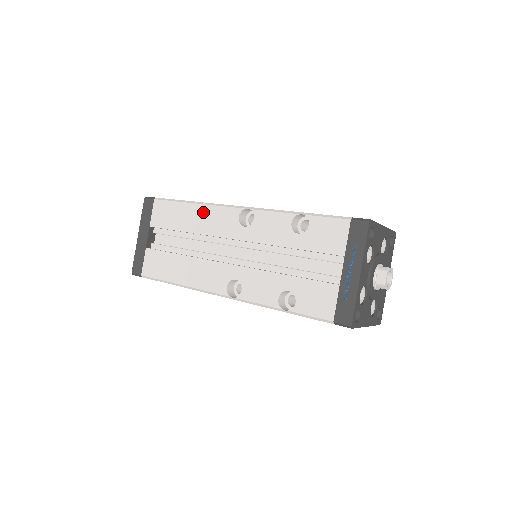
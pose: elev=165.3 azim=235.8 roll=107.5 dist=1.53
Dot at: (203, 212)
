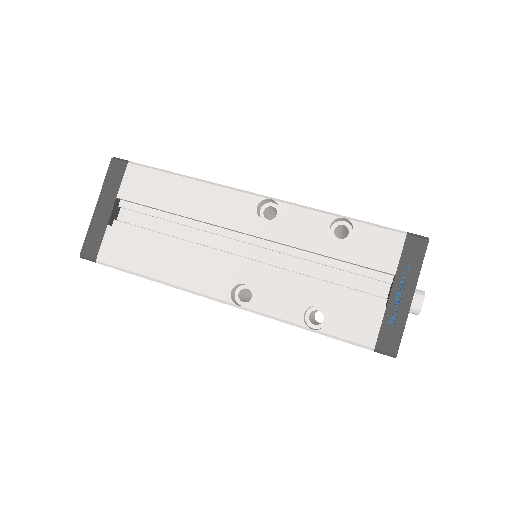
Dot at: (204, 192)
